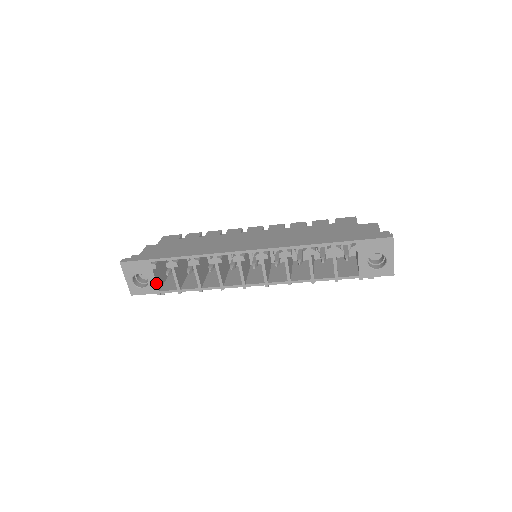
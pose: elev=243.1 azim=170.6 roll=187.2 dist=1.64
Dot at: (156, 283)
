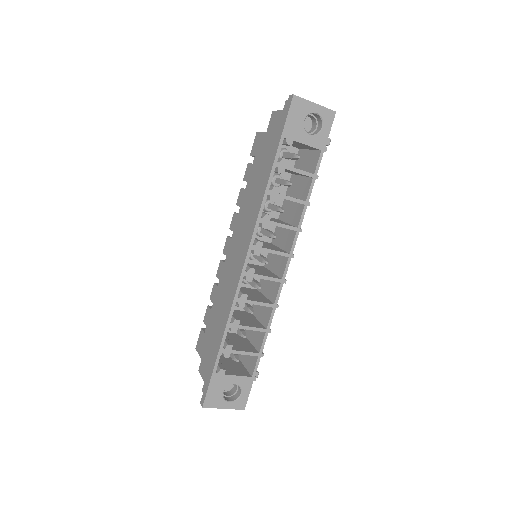
Dot at: (241, 377)
